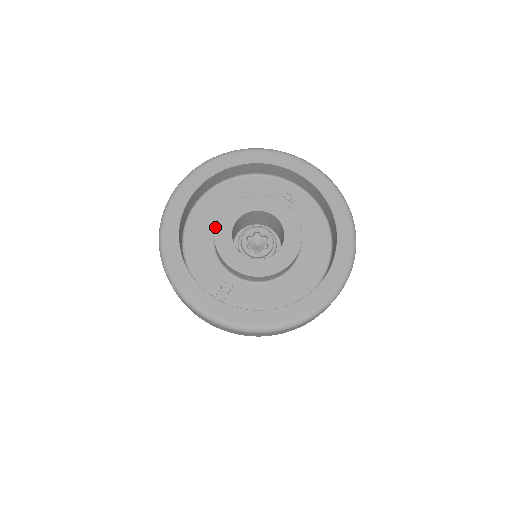
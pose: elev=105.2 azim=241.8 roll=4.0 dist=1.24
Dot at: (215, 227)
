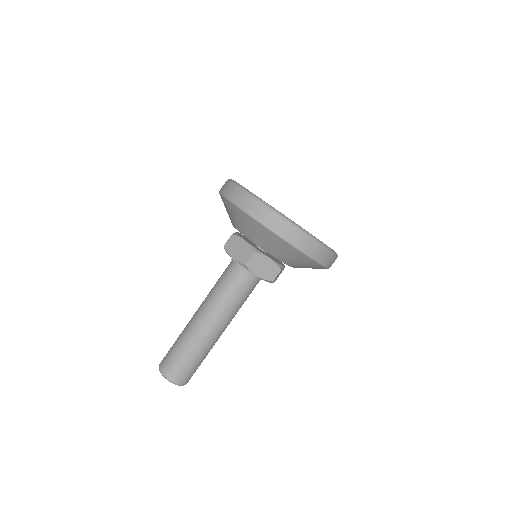
Dot at: occluded
